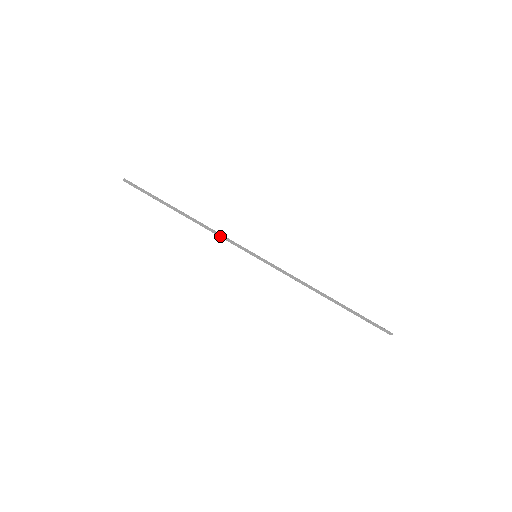
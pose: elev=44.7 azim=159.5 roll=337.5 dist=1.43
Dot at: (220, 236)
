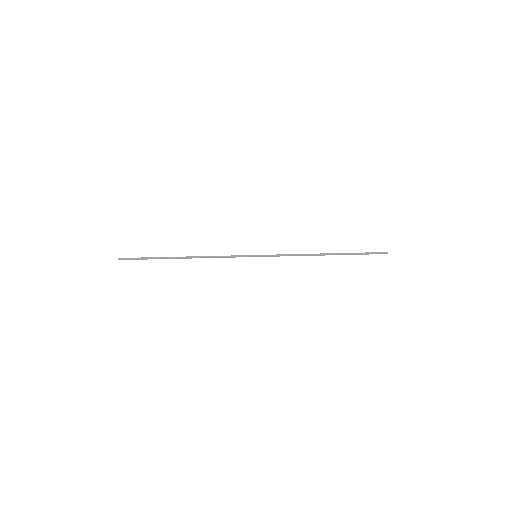
Dot at: (220, 257)
